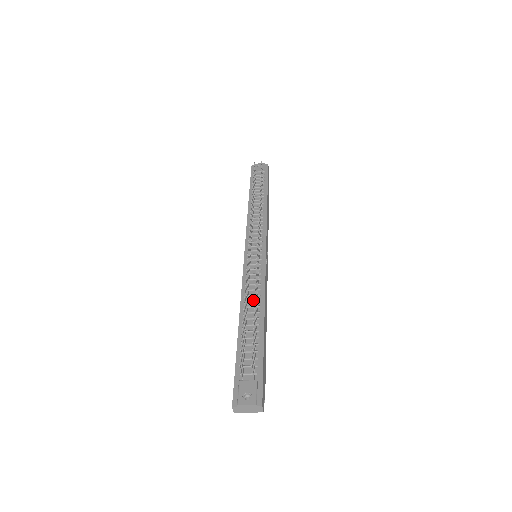
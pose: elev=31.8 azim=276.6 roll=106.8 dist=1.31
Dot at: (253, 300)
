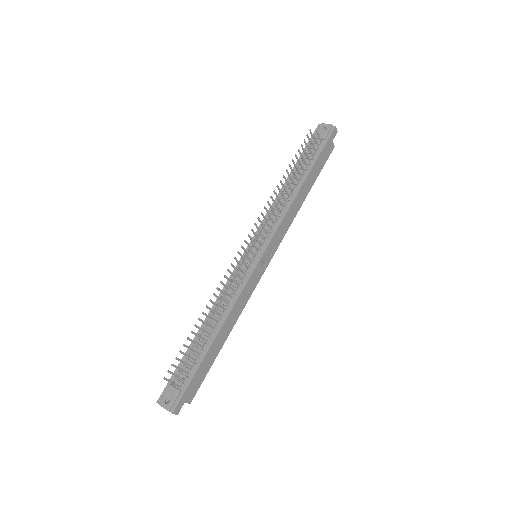
Dot at: (219, 311)
